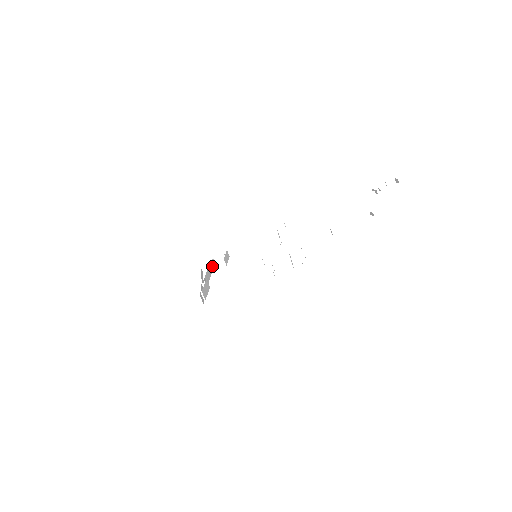
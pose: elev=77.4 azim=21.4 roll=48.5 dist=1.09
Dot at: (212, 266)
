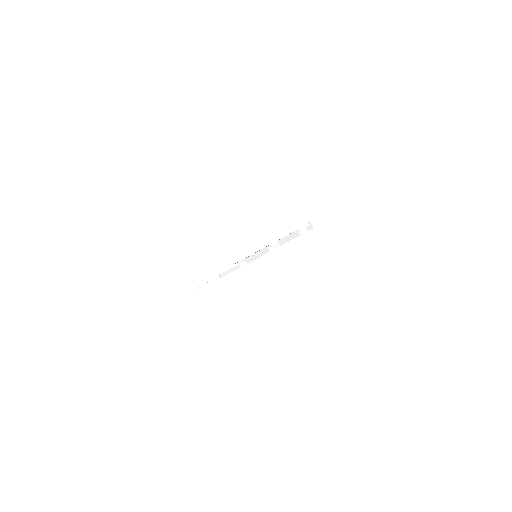
Dot at: (223, 273)
